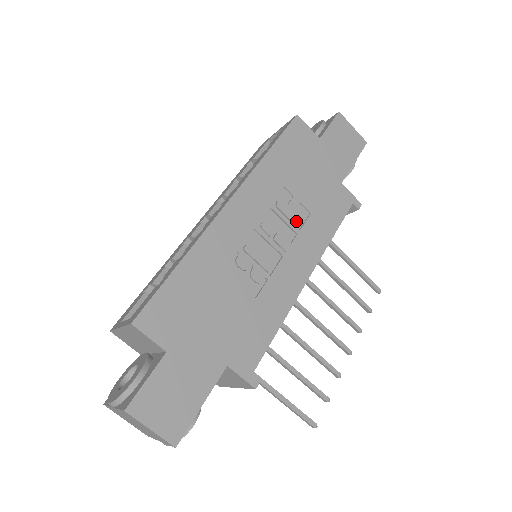
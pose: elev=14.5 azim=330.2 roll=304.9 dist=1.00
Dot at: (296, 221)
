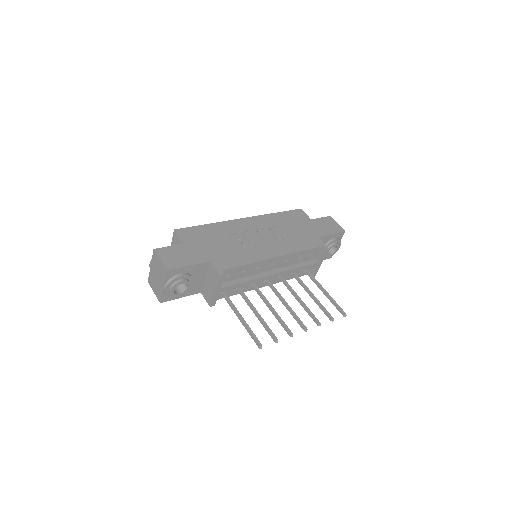
Dot at: (280, 237)
